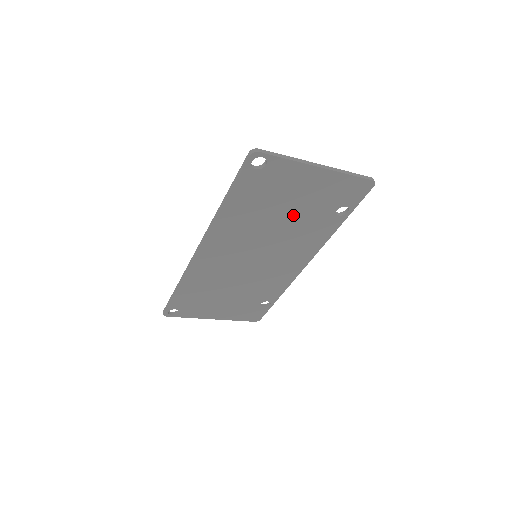
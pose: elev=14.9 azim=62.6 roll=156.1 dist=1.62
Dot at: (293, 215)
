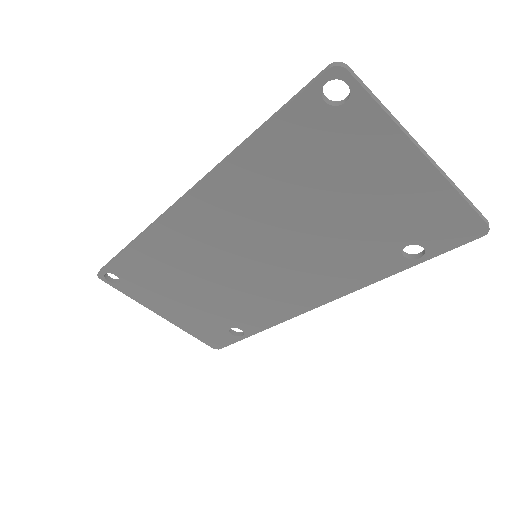
Dot at: (340, 219)
